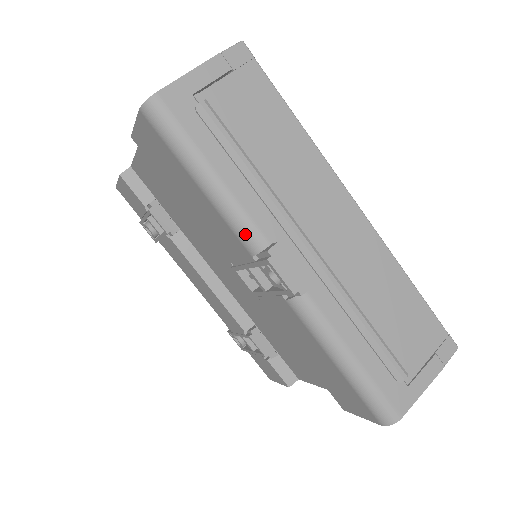
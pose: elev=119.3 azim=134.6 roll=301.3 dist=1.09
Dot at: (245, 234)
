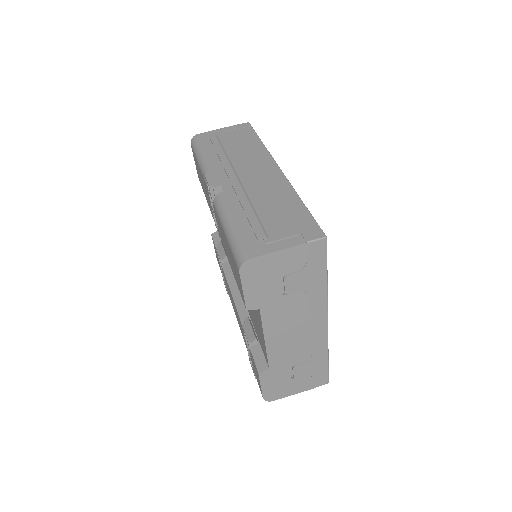
Dot at: occluded
